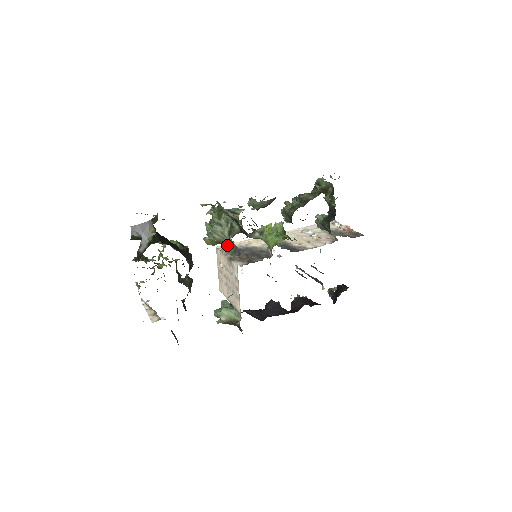
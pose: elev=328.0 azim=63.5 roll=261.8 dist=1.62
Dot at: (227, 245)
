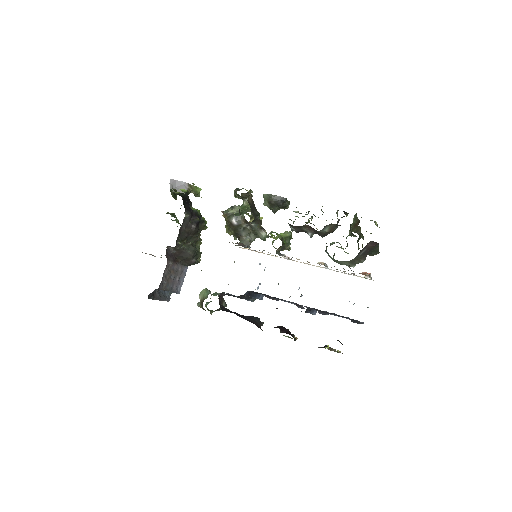
Dot at: (242, 241)
